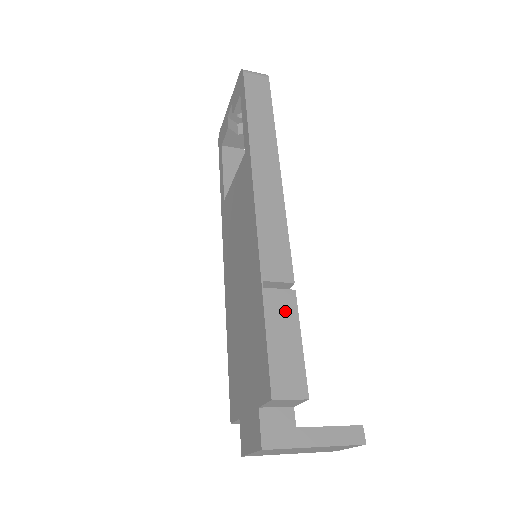
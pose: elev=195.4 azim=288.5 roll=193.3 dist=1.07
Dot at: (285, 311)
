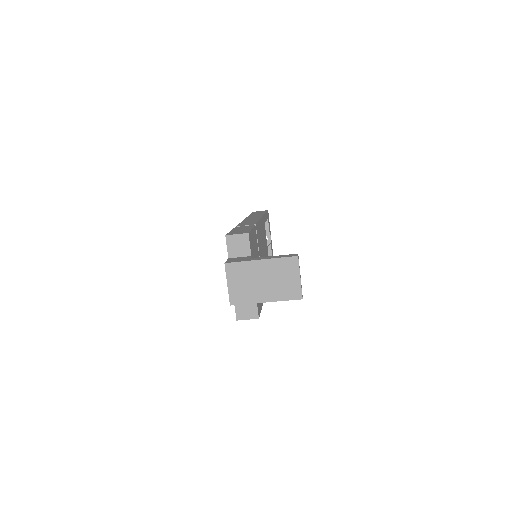
Dot at: (246, 227)
